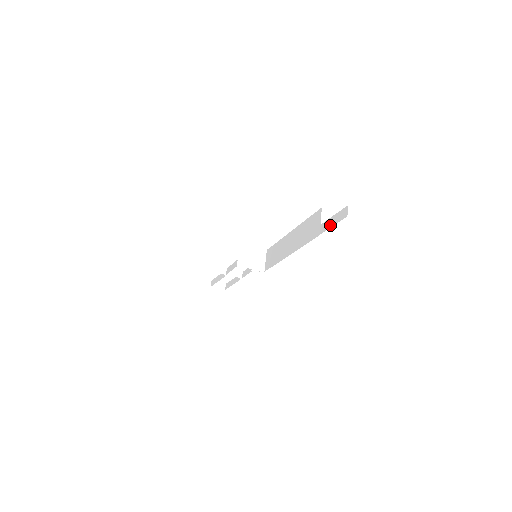
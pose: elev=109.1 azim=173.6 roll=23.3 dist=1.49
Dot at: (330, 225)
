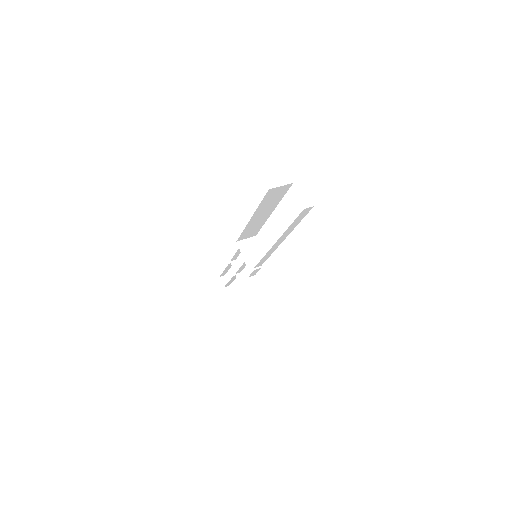
Dot at: occluded
